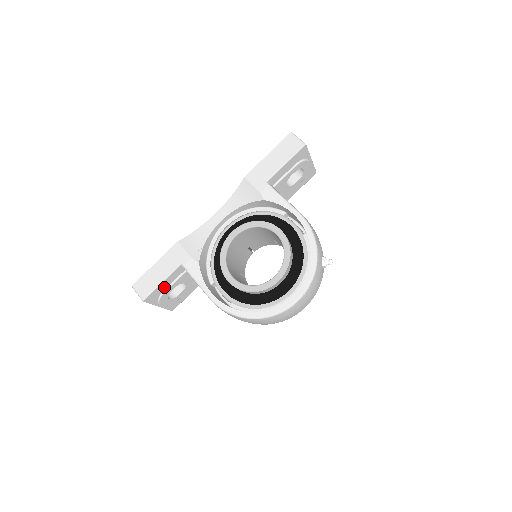
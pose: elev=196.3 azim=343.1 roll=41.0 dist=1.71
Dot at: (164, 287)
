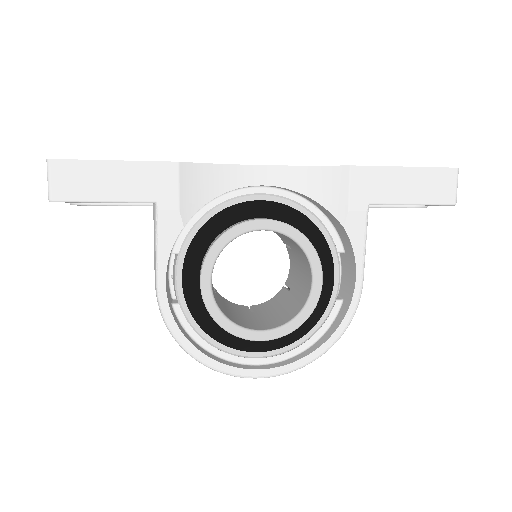
Dot at: occluded
